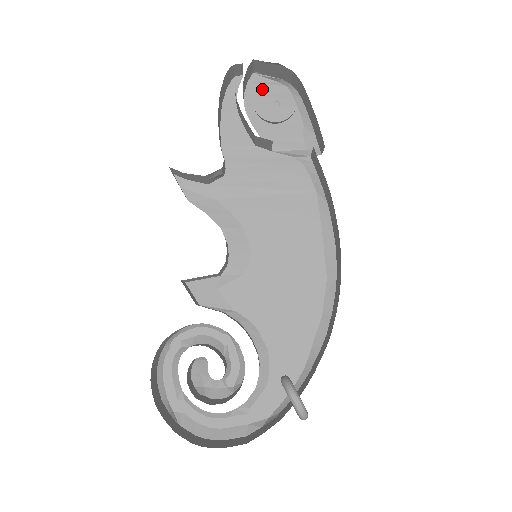
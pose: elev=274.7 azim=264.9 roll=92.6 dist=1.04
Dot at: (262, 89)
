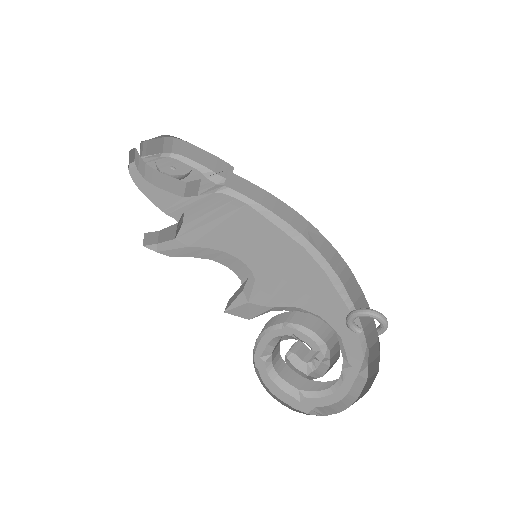
Dot at: (154, 164)
